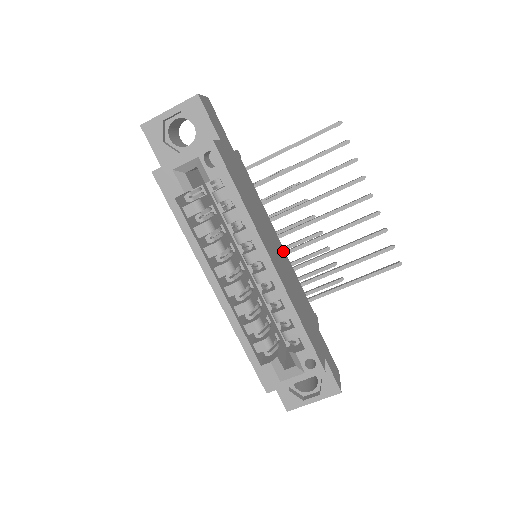
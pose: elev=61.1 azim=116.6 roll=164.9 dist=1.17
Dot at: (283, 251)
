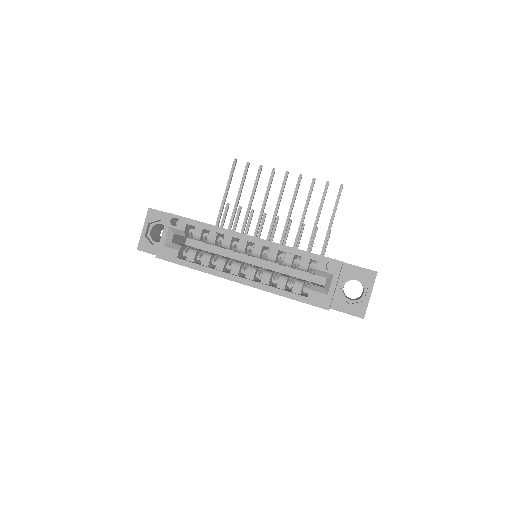
Dot at: occluded
